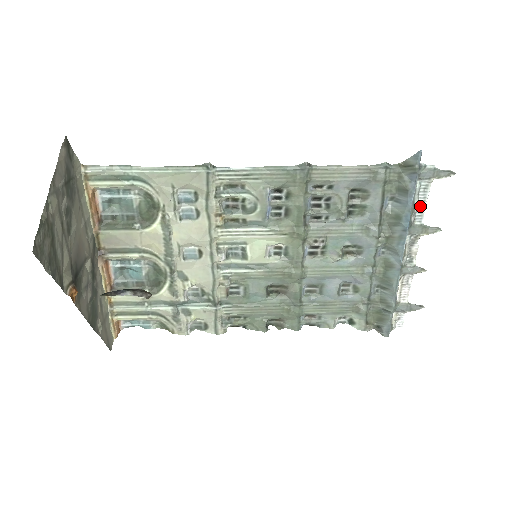
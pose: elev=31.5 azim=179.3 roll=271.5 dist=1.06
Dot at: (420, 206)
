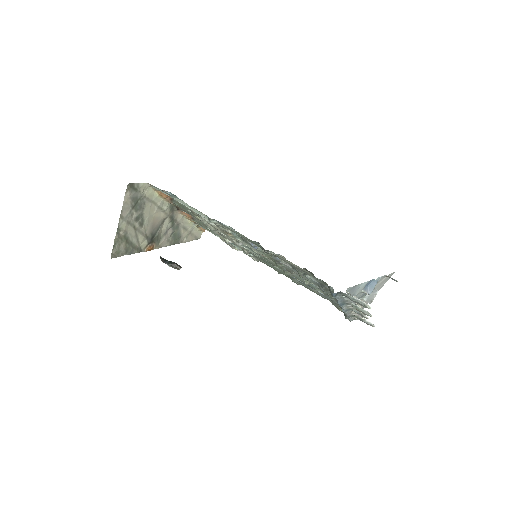
Dot at: occluded
